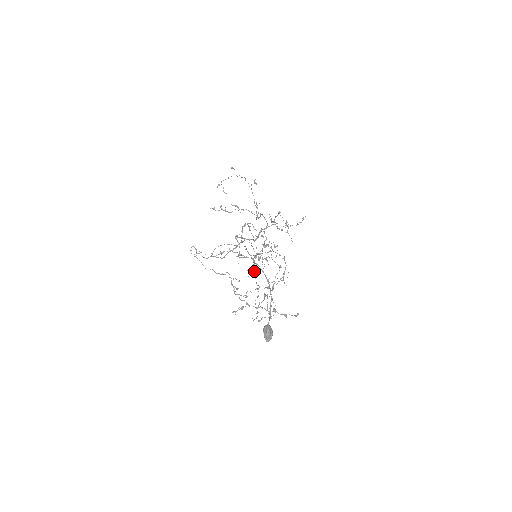
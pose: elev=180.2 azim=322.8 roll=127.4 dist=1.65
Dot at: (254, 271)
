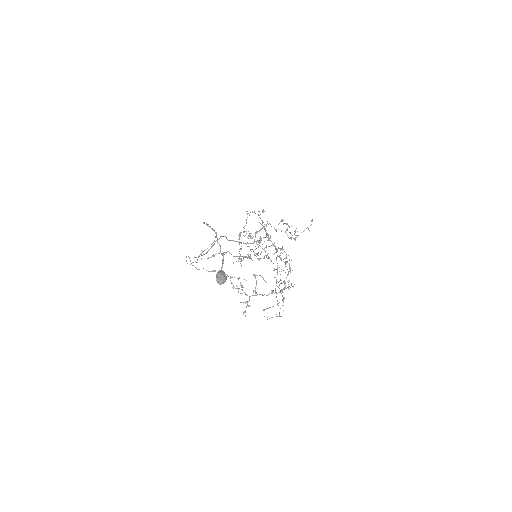
Dot at: occluded
